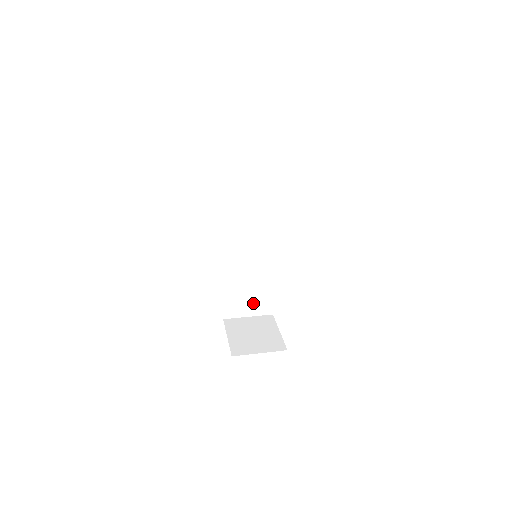
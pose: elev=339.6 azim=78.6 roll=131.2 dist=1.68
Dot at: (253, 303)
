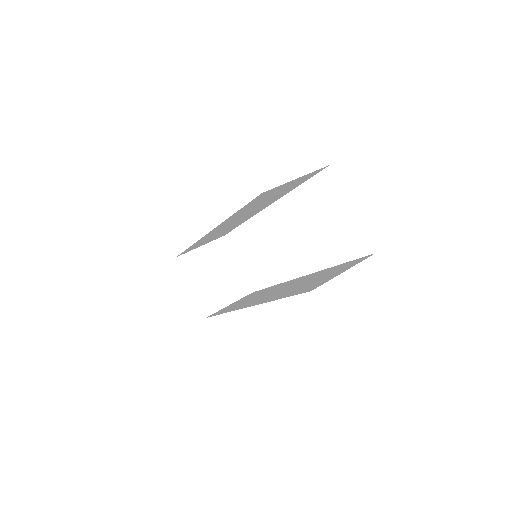
Dot at: occluded
